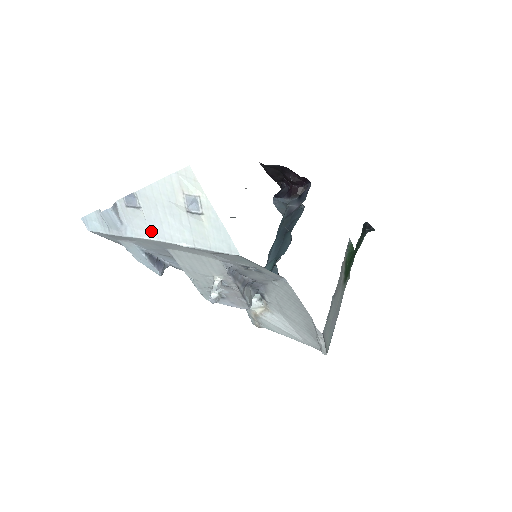
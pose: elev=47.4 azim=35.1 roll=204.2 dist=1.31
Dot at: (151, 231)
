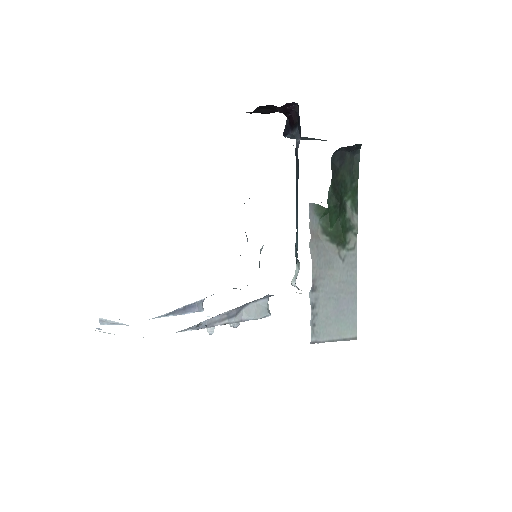
Dot at: occluded
